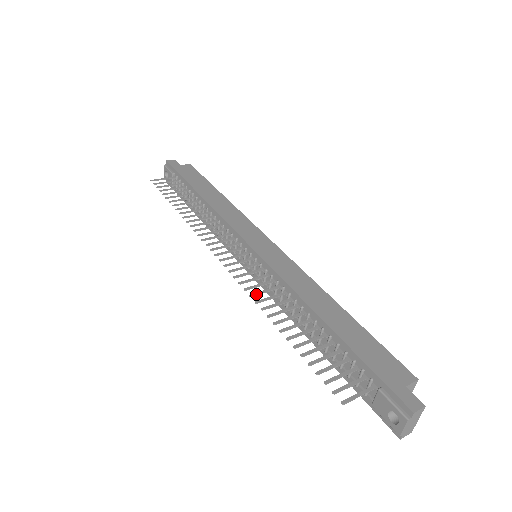
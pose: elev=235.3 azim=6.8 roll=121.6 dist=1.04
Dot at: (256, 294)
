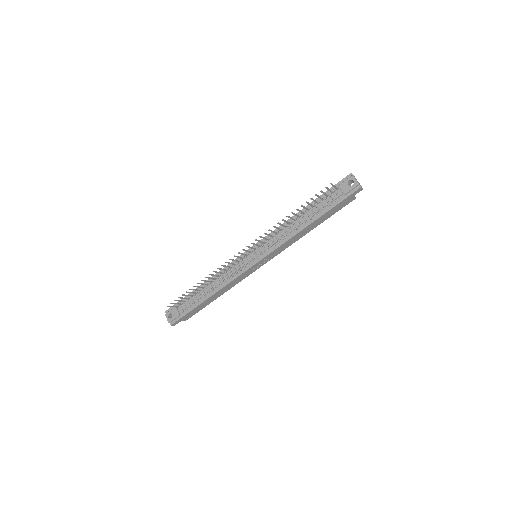
Dot at: (270, 230)
